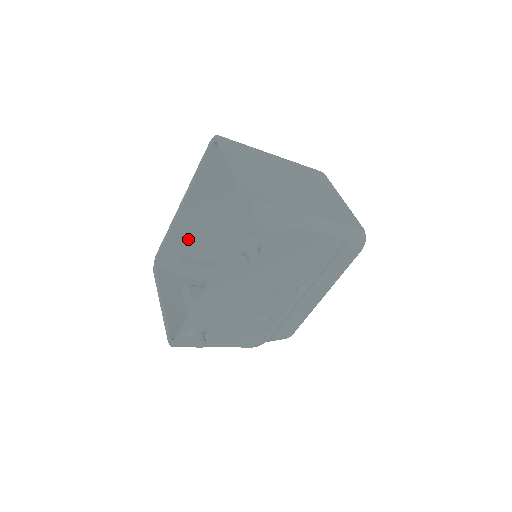
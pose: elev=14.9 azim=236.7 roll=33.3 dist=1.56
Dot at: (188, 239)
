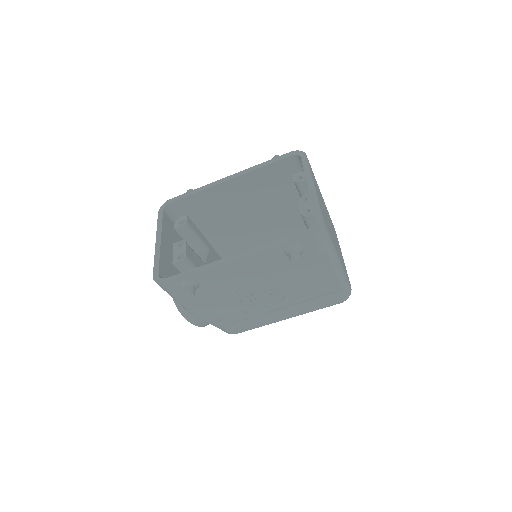
Dot at: (207, 206)
